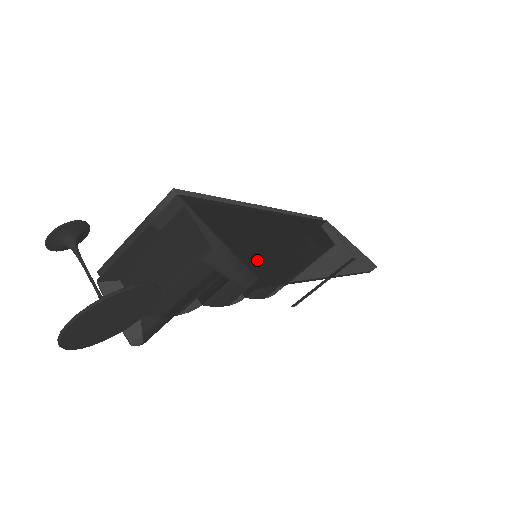
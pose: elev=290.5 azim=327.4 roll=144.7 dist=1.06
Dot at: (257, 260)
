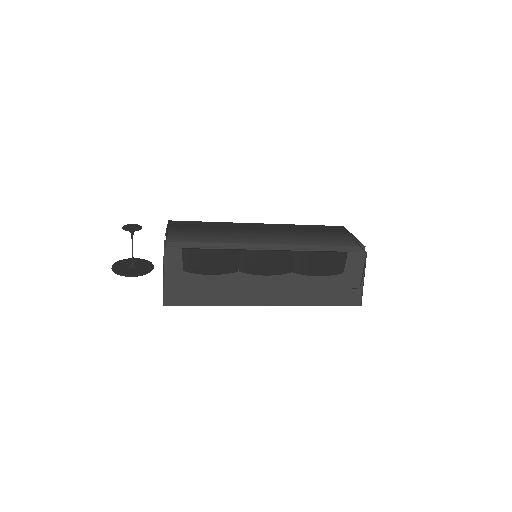
Dot at: (178, 295)
